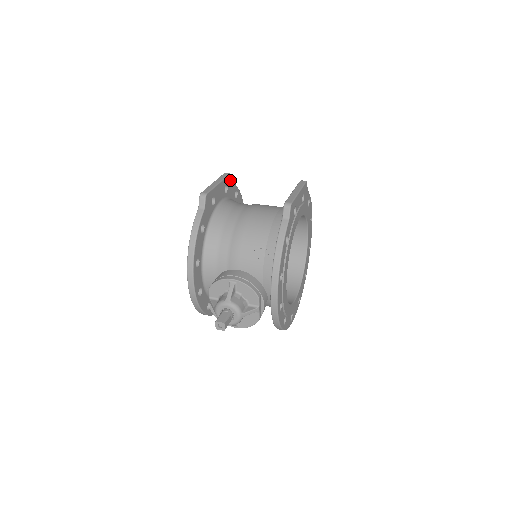
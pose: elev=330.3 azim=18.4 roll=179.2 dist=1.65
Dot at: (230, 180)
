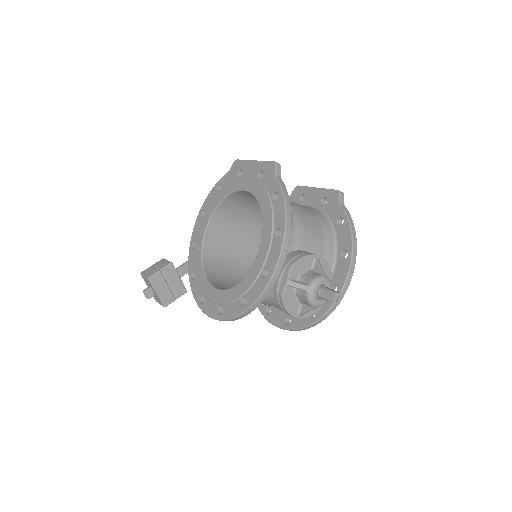
Dot at: occluded
